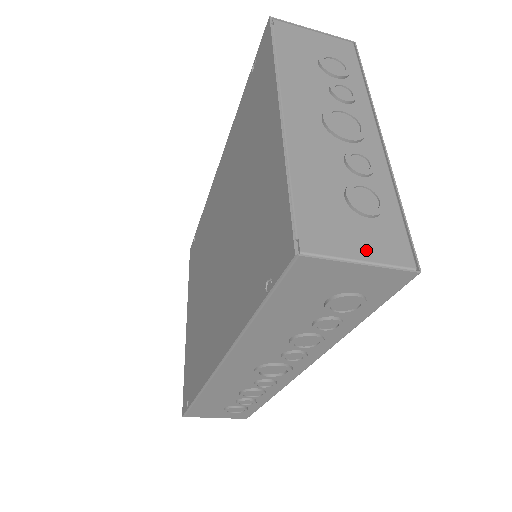
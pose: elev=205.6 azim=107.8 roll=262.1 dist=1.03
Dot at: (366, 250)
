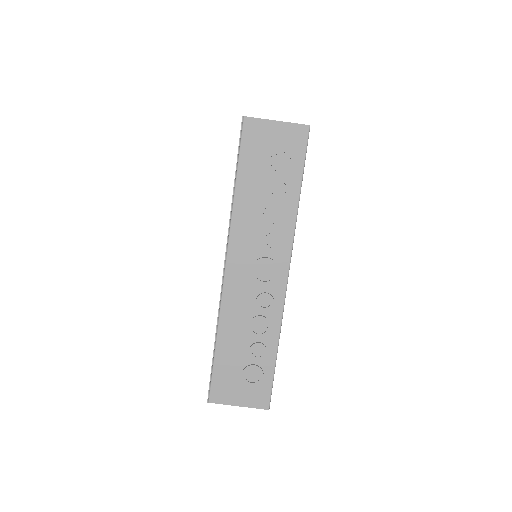
Dot at: occluded
